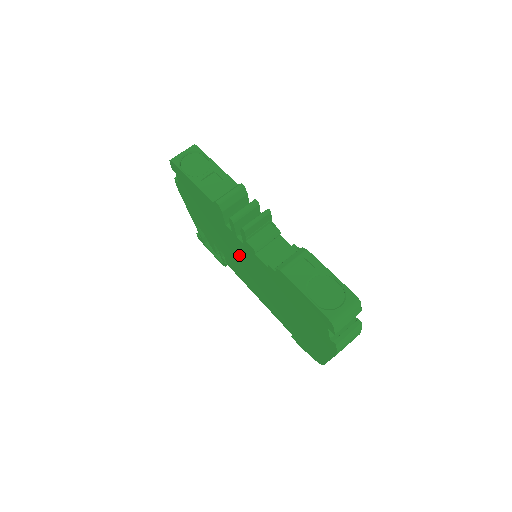
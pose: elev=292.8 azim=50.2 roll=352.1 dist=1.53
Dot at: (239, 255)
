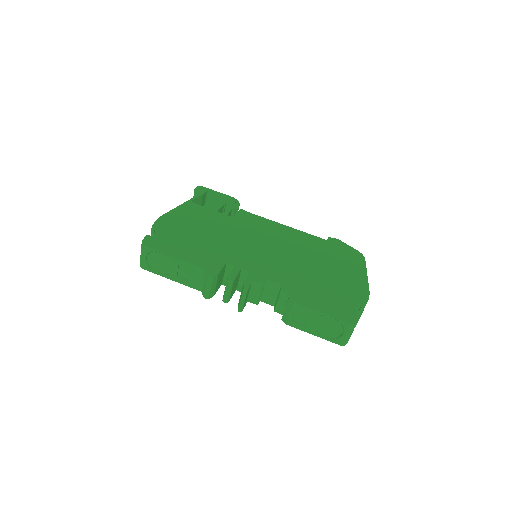
Dot at: occluded
